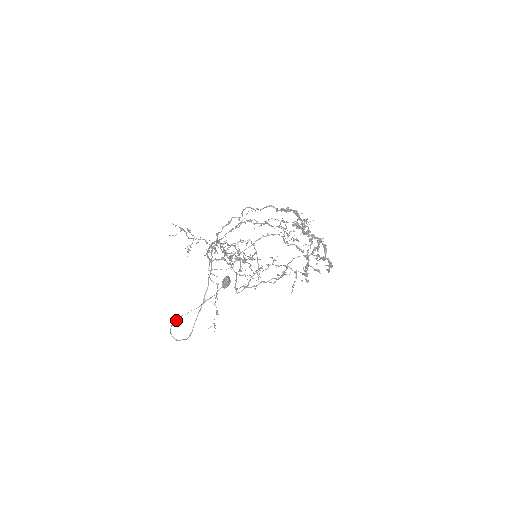
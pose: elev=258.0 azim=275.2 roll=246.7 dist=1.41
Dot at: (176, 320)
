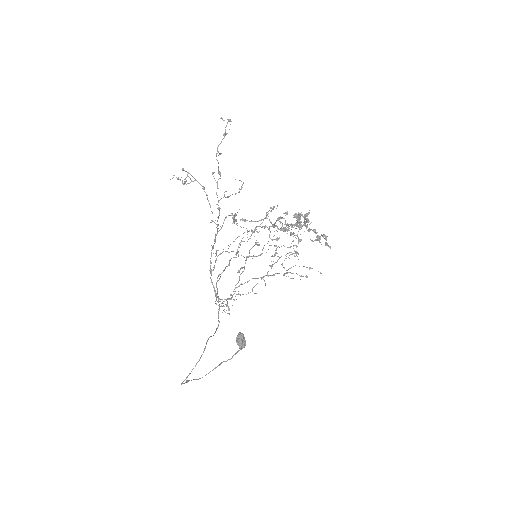
Dot at: (188, 381)
